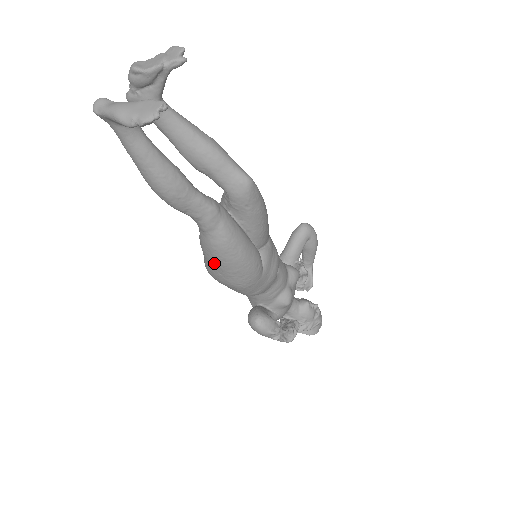
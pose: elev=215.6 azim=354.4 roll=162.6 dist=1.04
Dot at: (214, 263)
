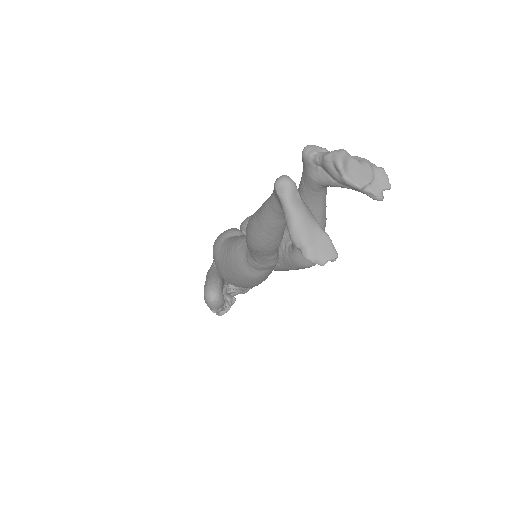
Dot at: (229, 267)
